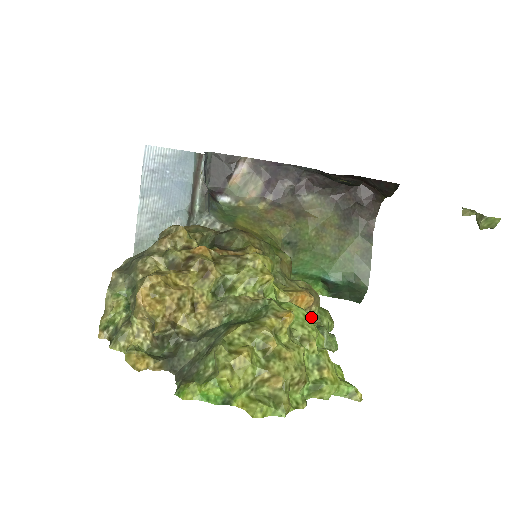
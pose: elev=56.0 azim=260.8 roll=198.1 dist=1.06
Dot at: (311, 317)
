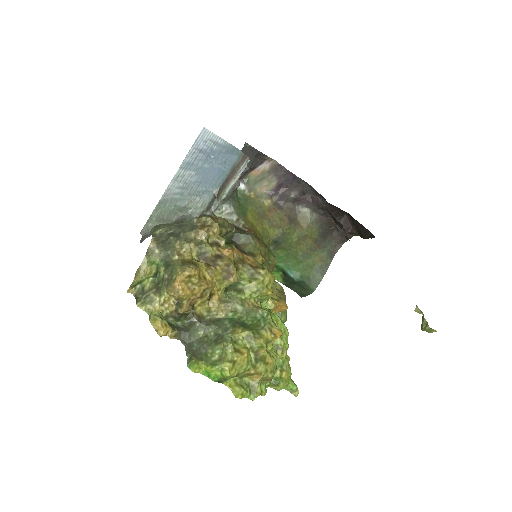
Dot at: (288, 332)
